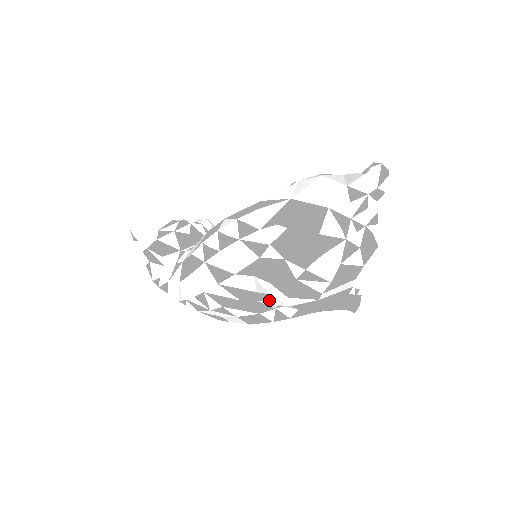
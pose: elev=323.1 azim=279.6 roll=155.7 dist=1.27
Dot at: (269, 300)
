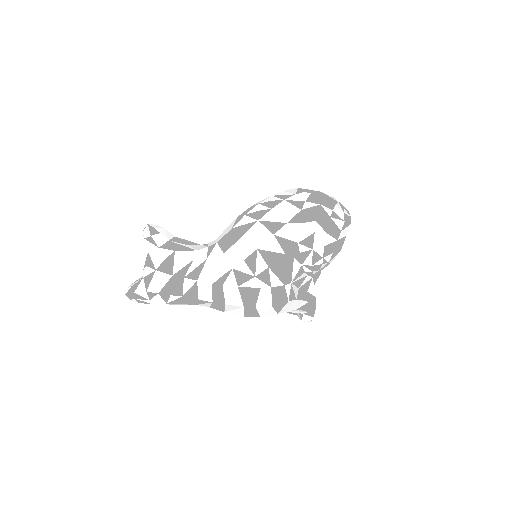
Dot at: (309, 246)
